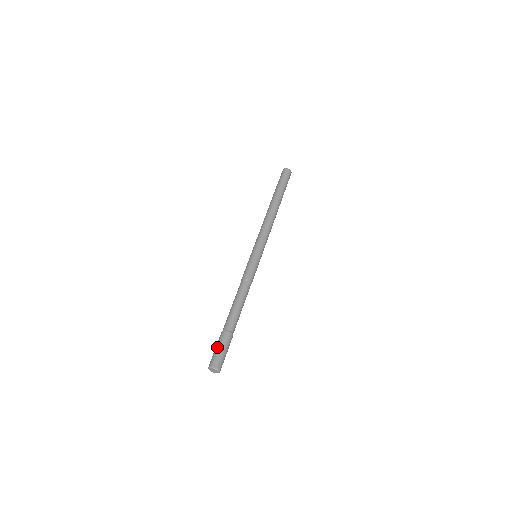
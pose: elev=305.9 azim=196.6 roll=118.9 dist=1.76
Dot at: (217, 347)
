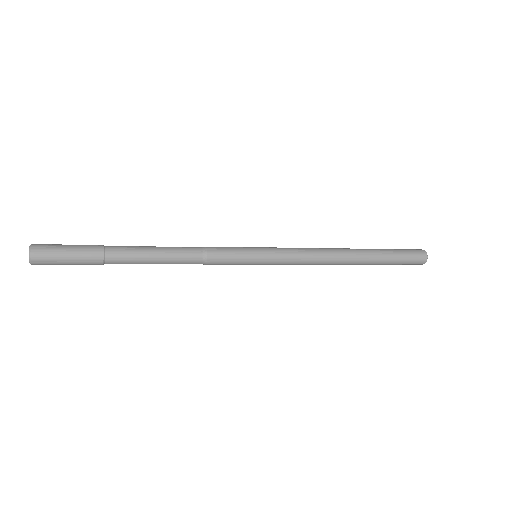
Dot at: occluded
